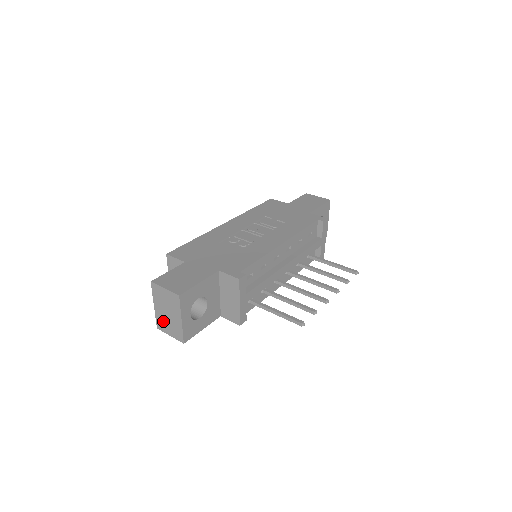
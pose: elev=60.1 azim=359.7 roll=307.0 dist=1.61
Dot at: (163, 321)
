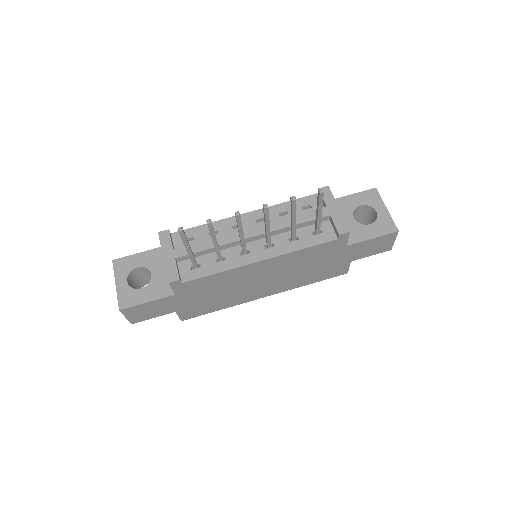
Dot at: occluded
